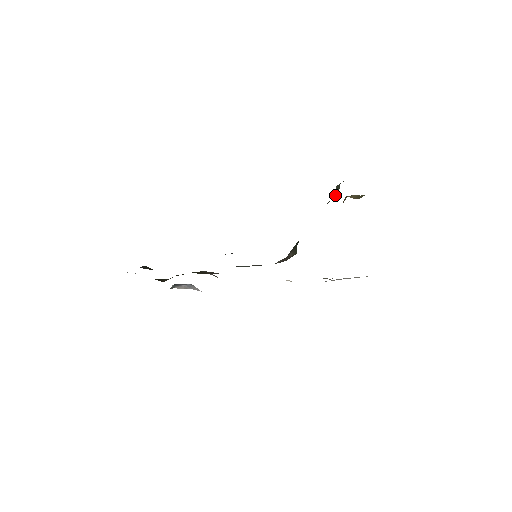
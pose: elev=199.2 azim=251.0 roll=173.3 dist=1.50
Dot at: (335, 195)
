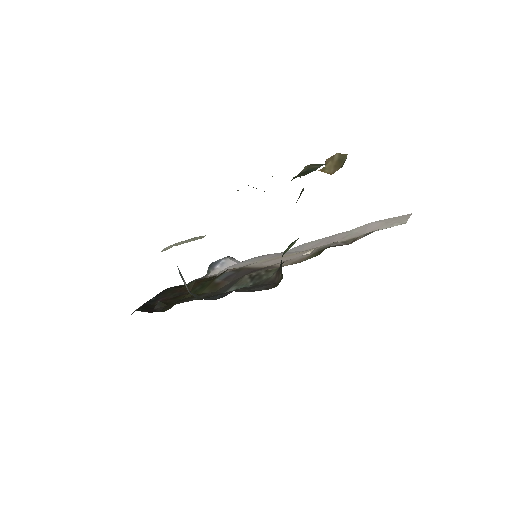
Dot at: occluded
